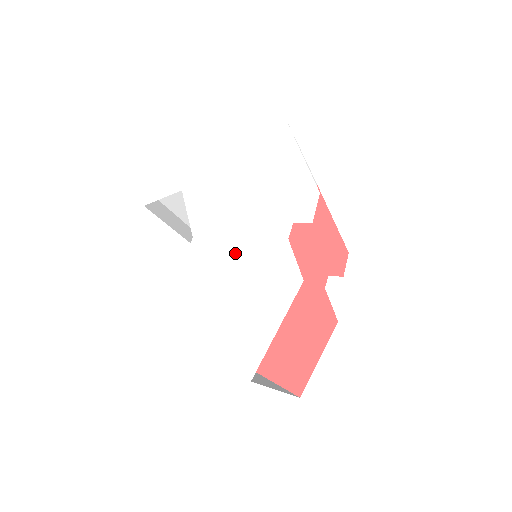
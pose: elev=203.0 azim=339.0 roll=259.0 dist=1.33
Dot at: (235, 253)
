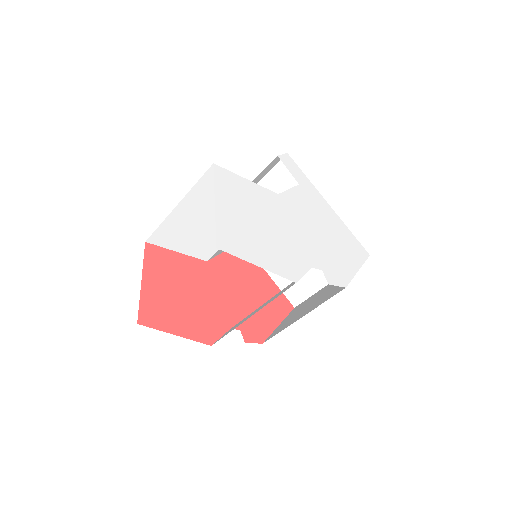
Dot at: (286, 227)
